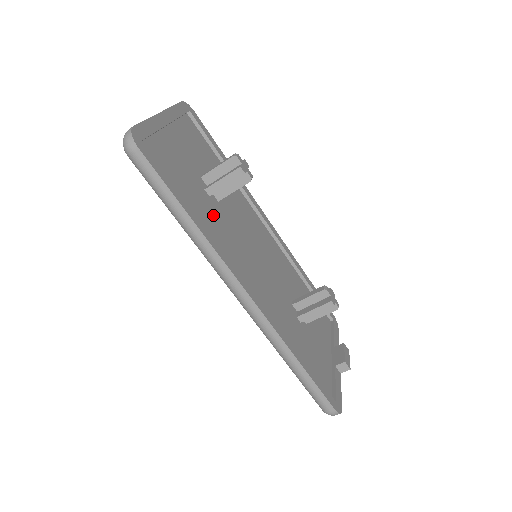
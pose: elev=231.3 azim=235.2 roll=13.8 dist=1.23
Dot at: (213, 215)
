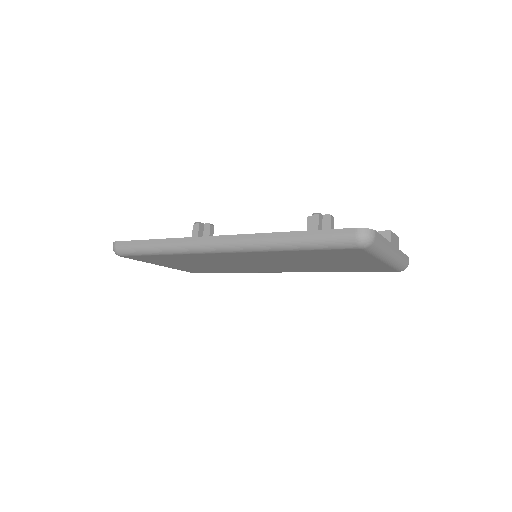
Dot at: occluded
